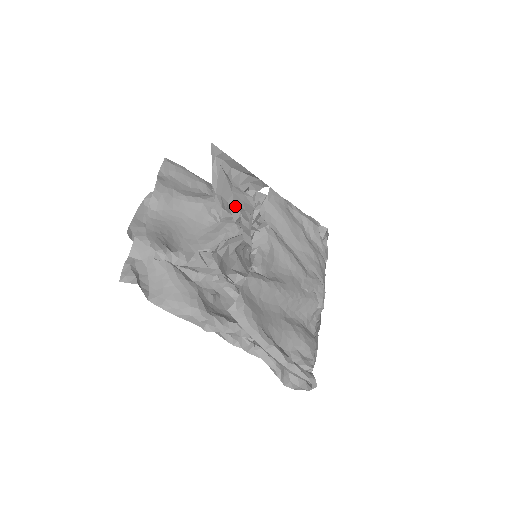
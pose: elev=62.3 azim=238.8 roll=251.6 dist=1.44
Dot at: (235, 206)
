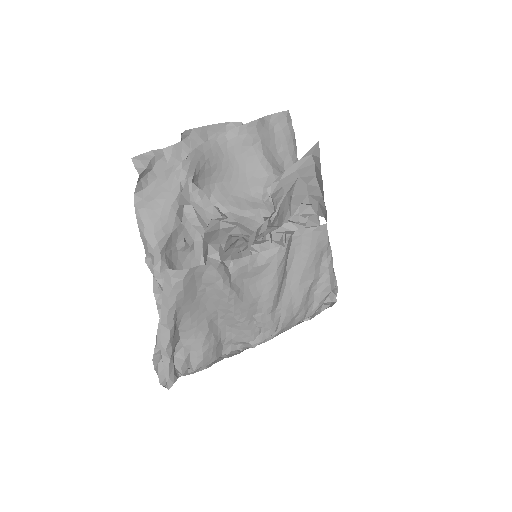
Dot at: occluded
